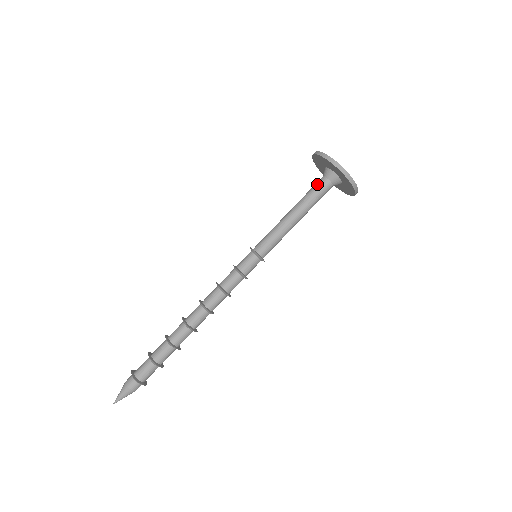
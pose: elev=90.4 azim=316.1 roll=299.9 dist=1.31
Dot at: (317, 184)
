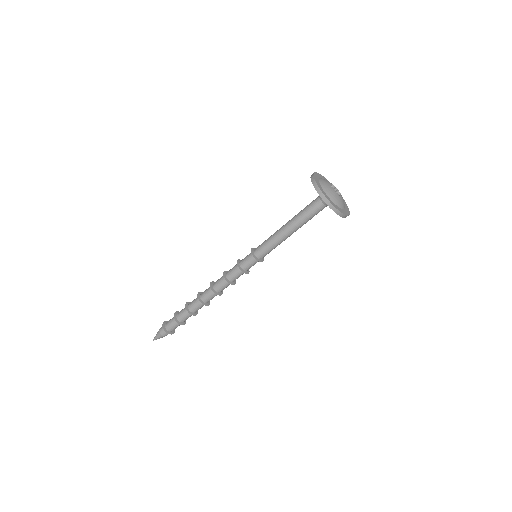
Dot at: (313, 207)
